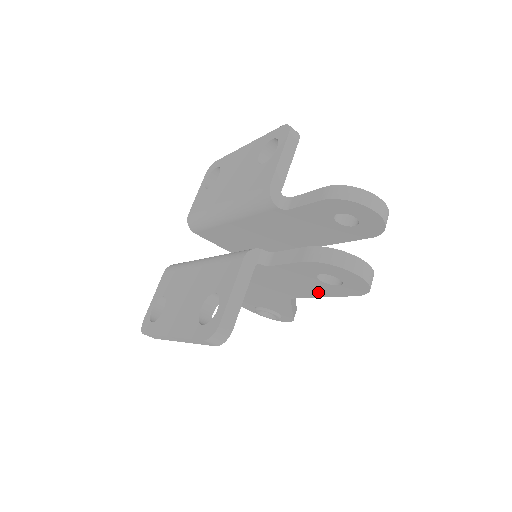
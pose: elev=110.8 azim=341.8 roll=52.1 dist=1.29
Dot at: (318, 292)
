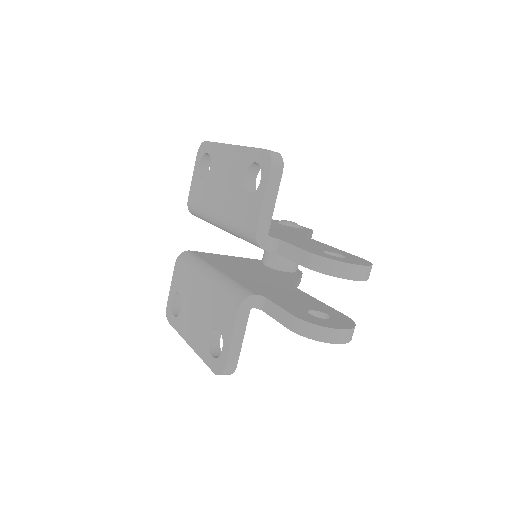
Dot at: occluded
